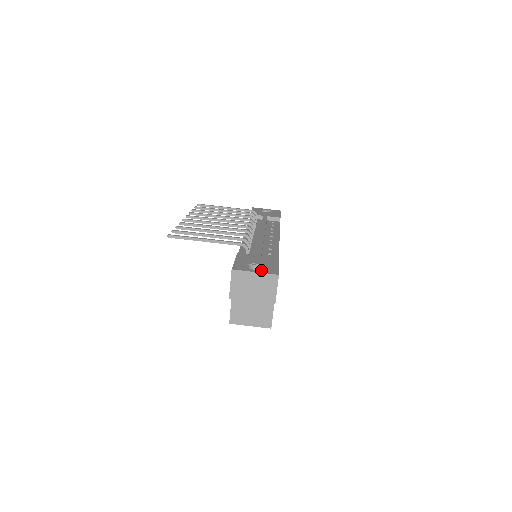
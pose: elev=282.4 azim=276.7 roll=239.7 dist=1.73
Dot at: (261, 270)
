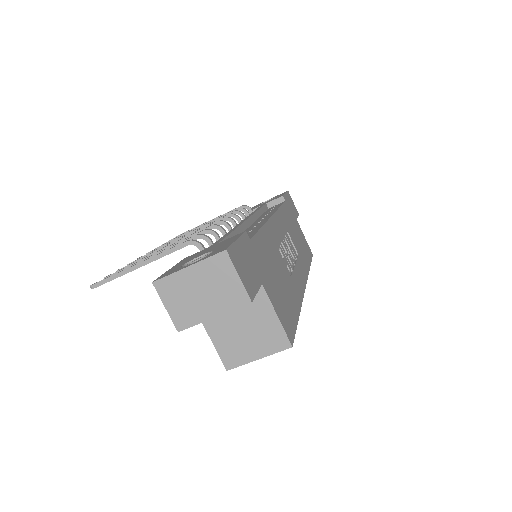
Dot at: (200, 259)
